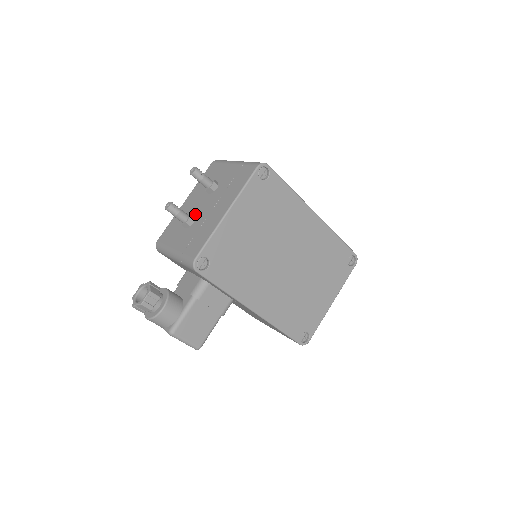
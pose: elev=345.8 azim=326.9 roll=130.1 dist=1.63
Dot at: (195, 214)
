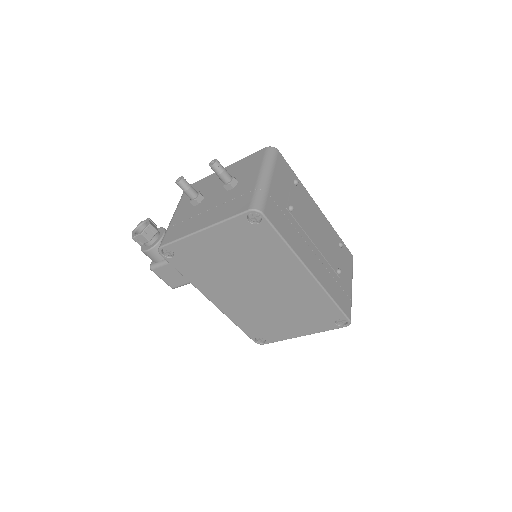
Dot at: (206, 197)
